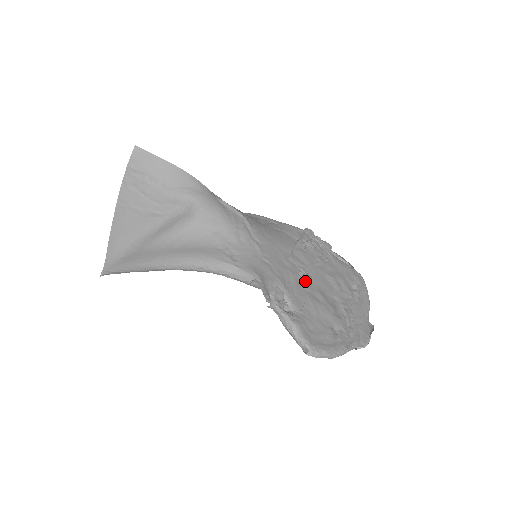
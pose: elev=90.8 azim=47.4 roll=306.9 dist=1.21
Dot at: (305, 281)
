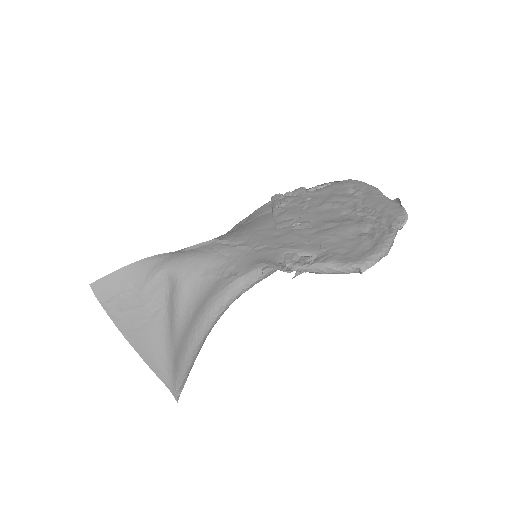
Dot at: (306, 228)
